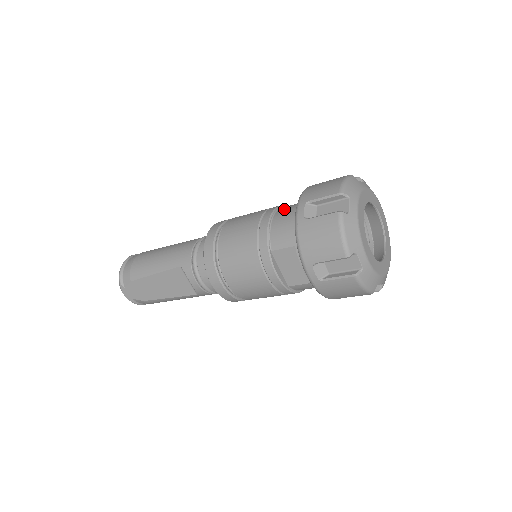
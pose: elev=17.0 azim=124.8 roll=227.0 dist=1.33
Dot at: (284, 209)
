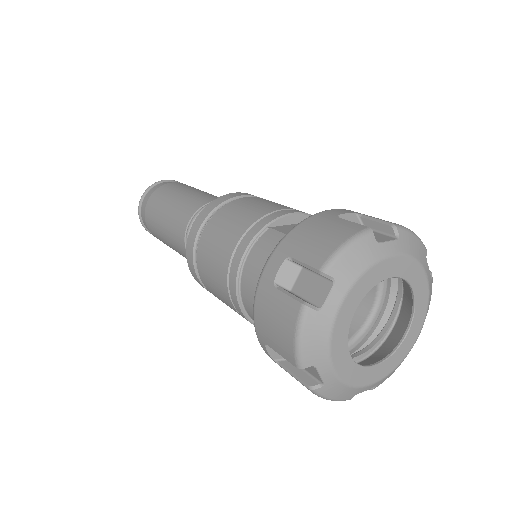
Dot at: (247, 288)
